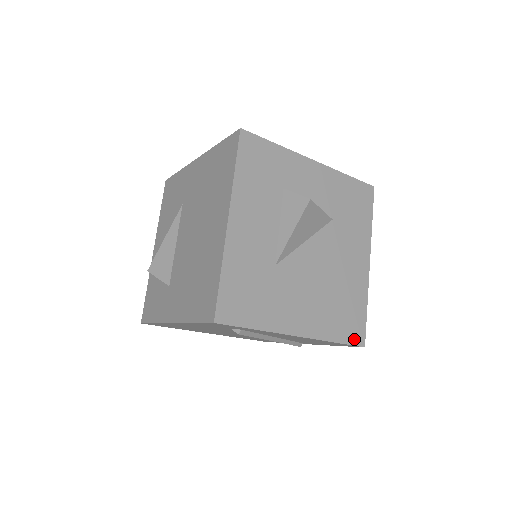
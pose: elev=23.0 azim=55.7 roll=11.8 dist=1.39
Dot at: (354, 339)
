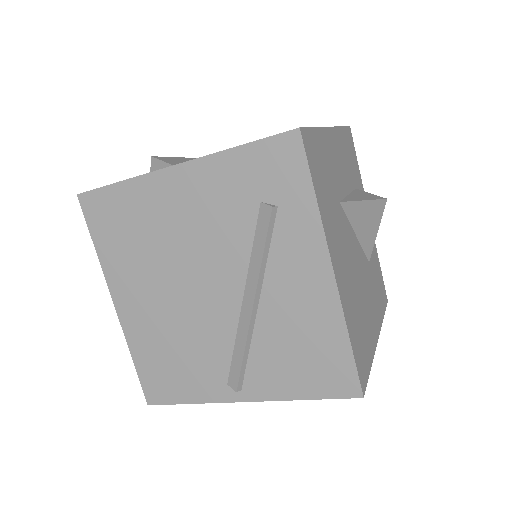
Dot at: (360, 371)
